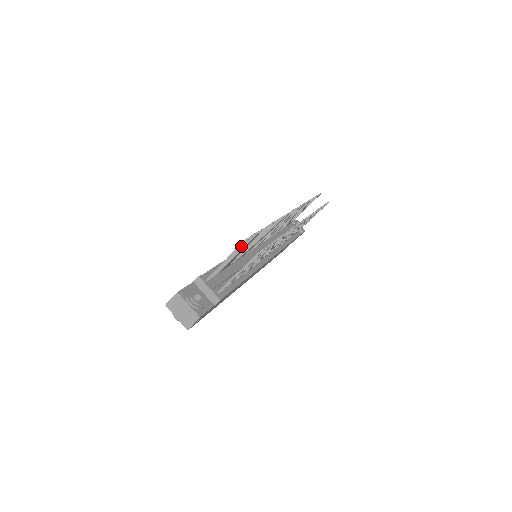
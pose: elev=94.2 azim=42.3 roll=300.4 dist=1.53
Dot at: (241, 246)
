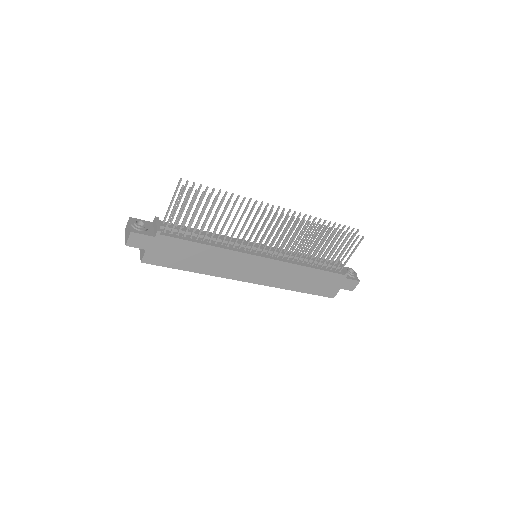
Dot at: (177, 186)
